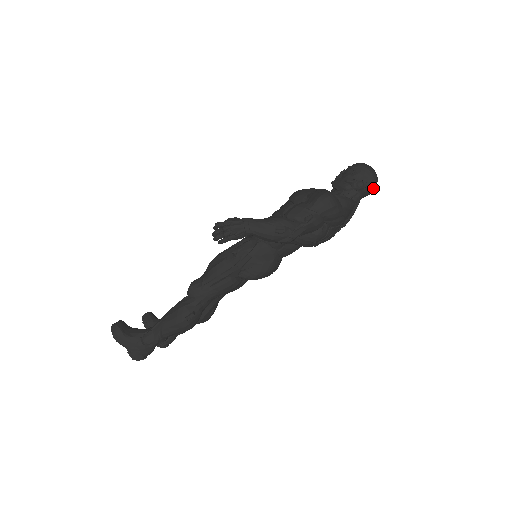
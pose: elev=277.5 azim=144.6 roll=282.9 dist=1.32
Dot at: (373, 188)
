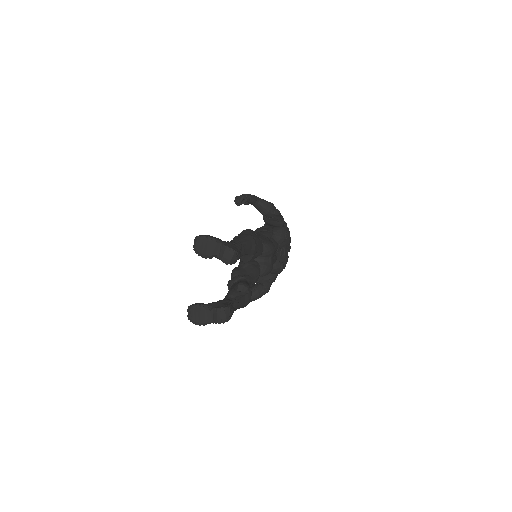
Dot at: occluded
